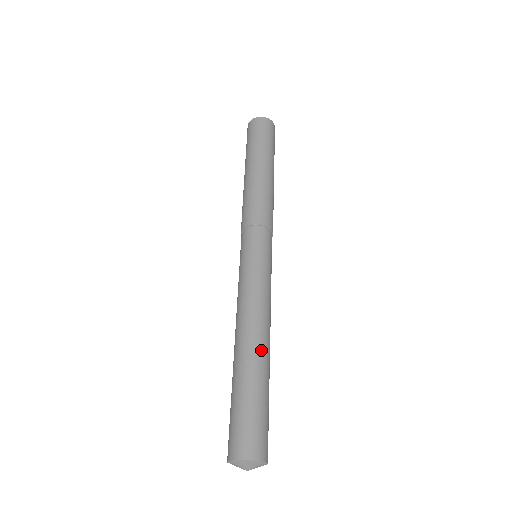
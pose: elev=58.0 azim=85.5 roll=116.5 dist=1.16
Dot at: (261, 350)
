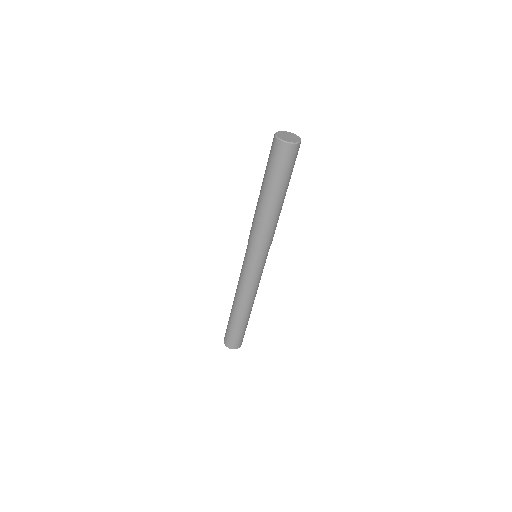
Dot at: (247, 313)
